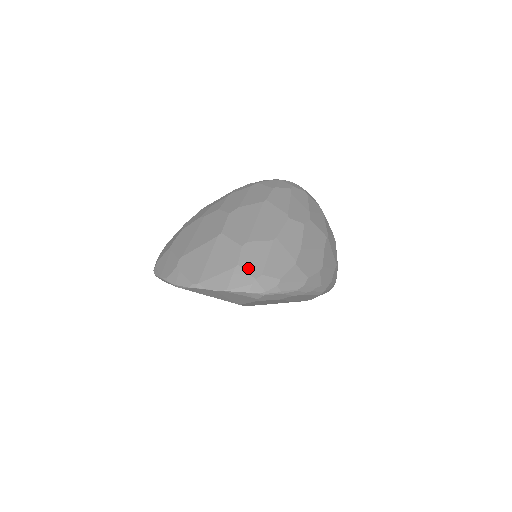
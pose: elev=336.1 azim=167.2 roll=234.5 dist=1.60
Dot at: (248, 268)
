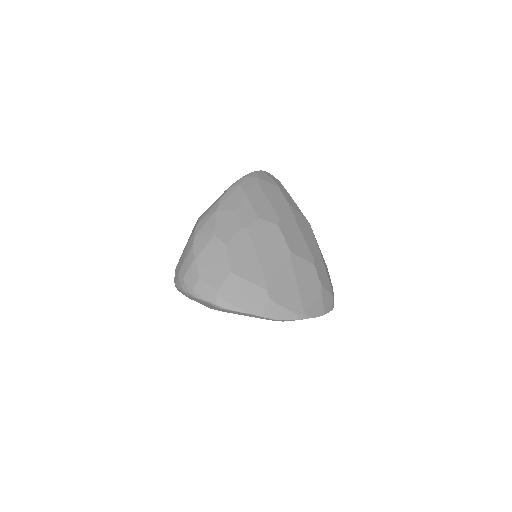
Dot at: (326, 287)
